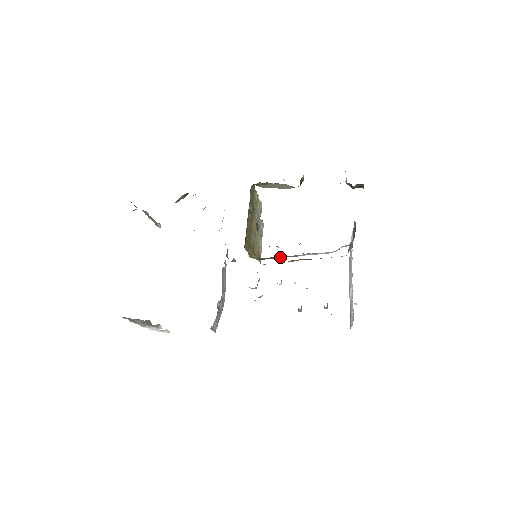
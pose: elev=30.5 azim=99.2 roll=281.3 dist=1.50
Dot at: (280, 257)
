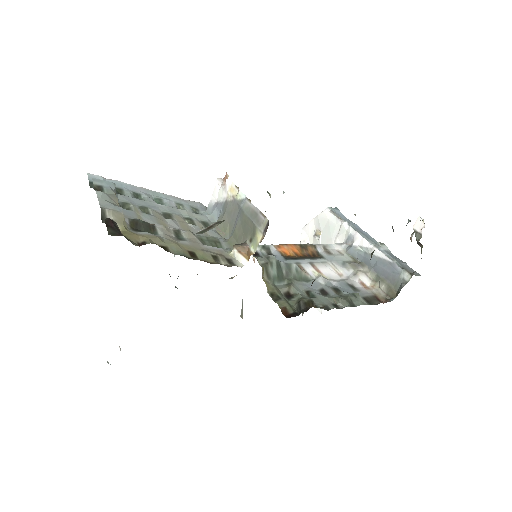
Dot at: (292, 275)
